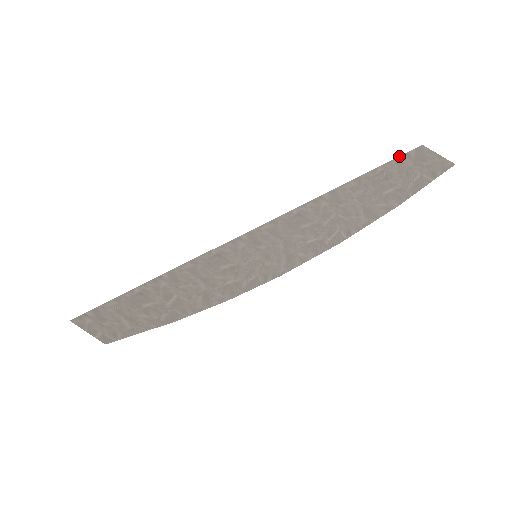
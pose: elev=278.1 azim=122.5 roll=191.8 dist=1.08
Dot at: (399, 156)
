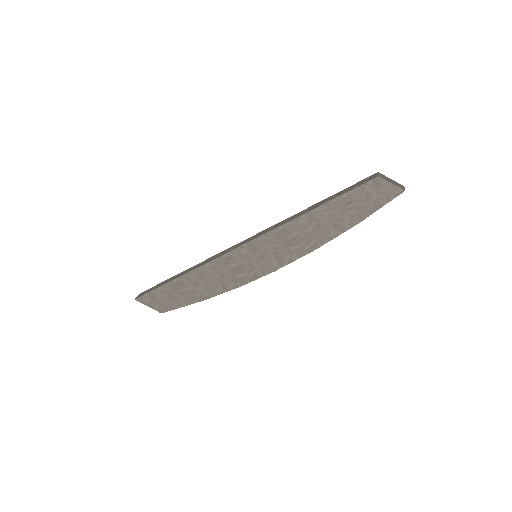
Dot at: (359, 185)
